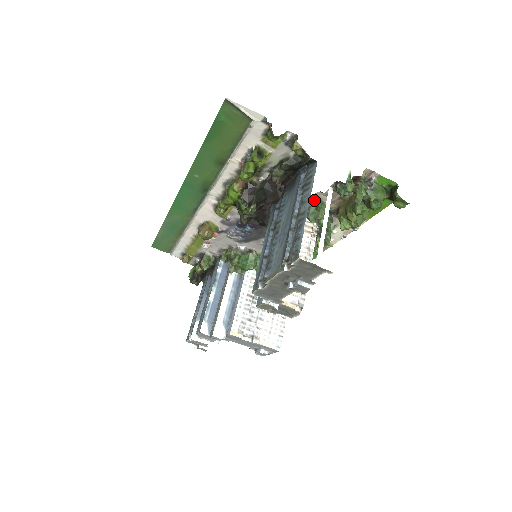
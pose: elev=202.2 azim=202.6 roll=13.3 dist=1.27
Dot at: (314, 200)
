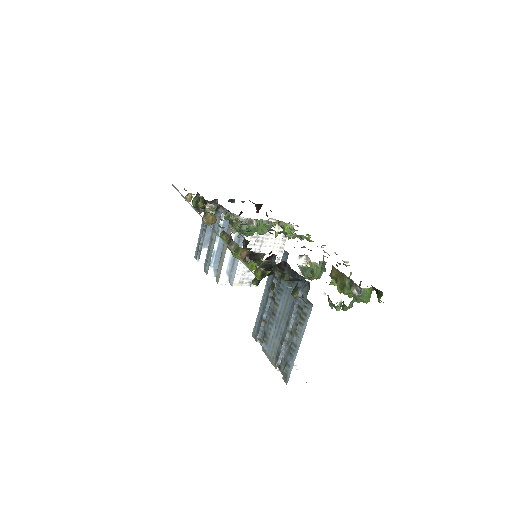
Dot at: (310, 266)
